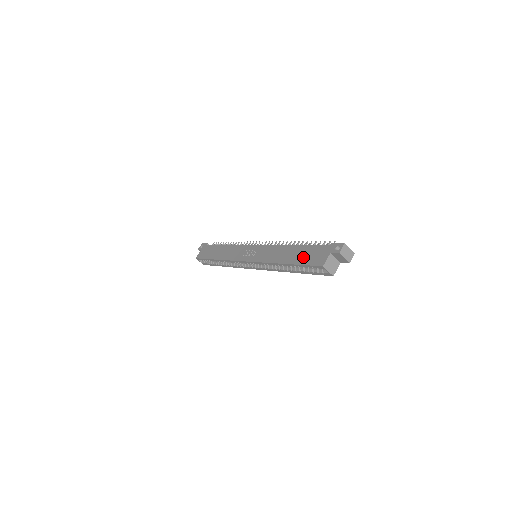
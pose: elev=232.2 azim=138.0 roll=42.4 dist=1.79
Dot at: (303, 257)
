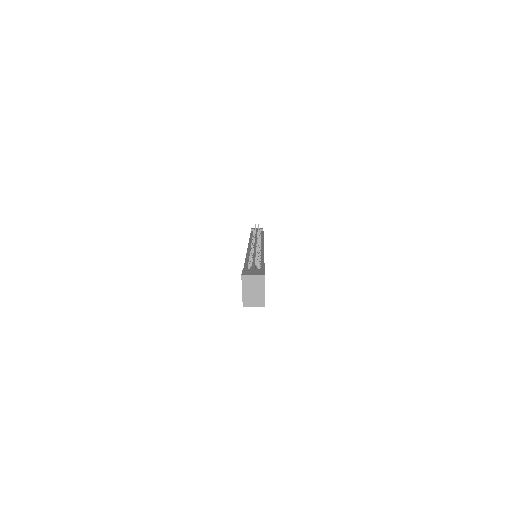
Dot at: occluded
